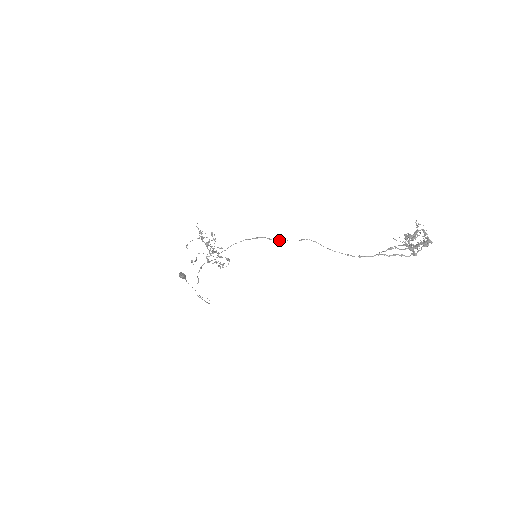
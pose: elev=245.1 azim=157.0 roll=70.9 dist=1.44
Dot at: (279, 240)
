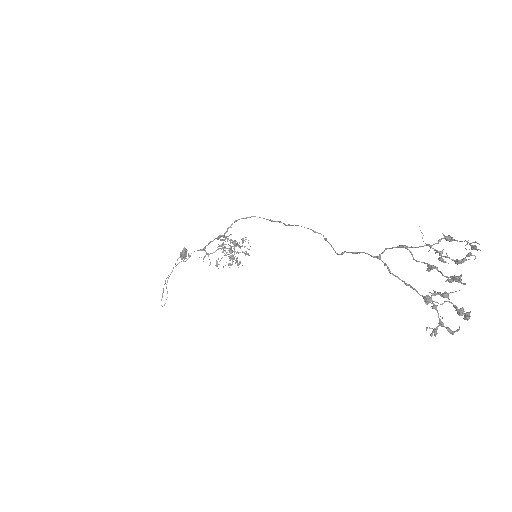
Dot at: occluded
